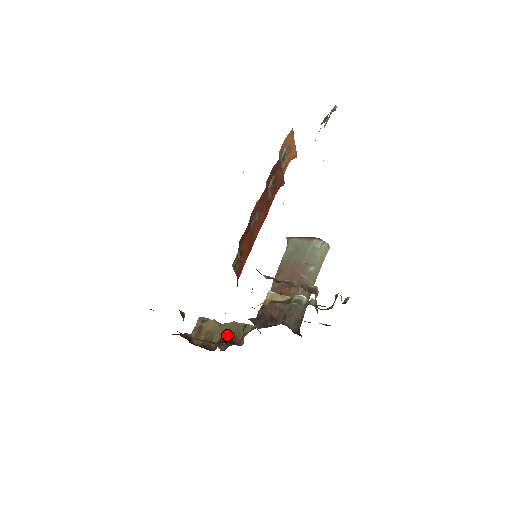
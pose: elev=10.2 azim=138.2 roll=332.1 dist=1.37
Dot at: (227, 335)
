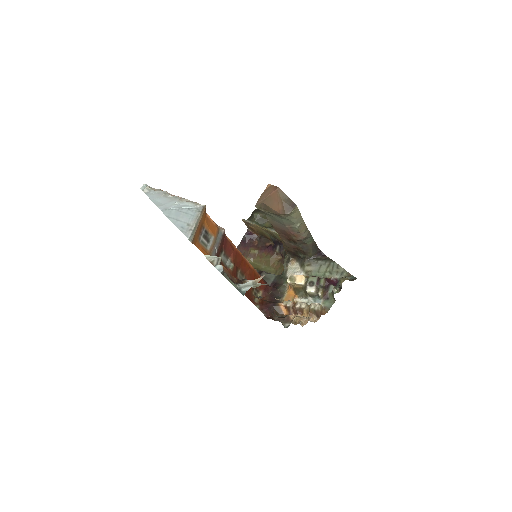
Dot at: (272, 236)
